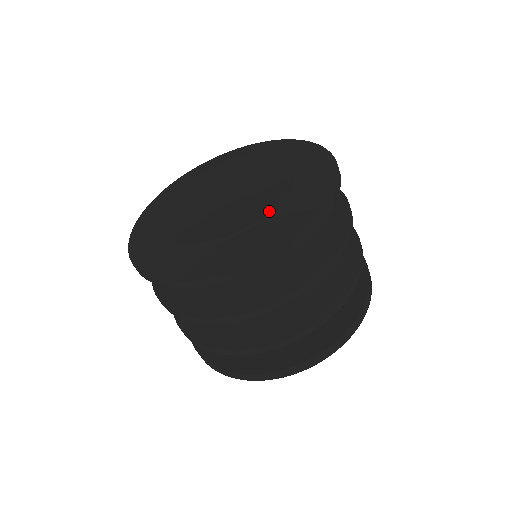
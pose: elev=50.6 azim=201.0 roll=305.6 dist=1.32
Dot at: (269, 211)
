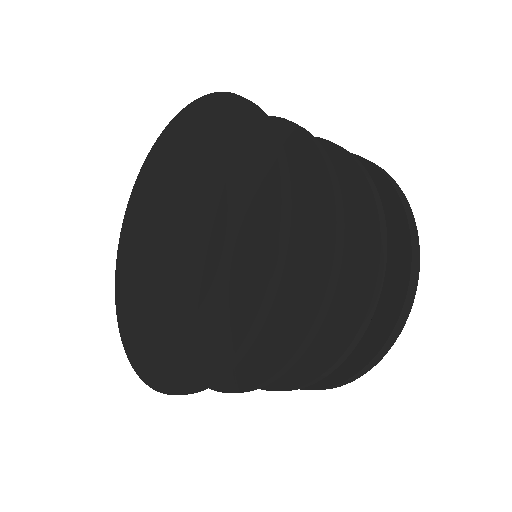
Dot at: (188, 319)
